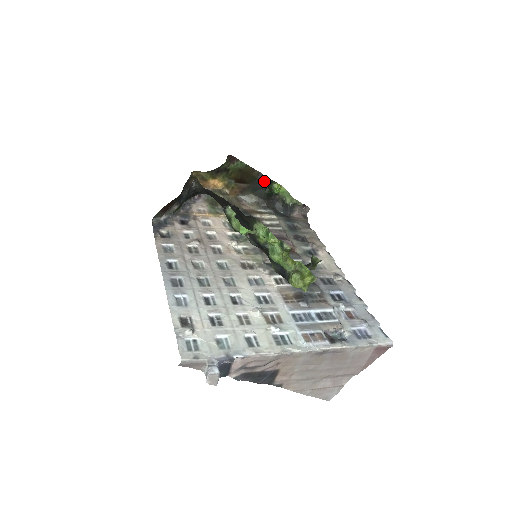
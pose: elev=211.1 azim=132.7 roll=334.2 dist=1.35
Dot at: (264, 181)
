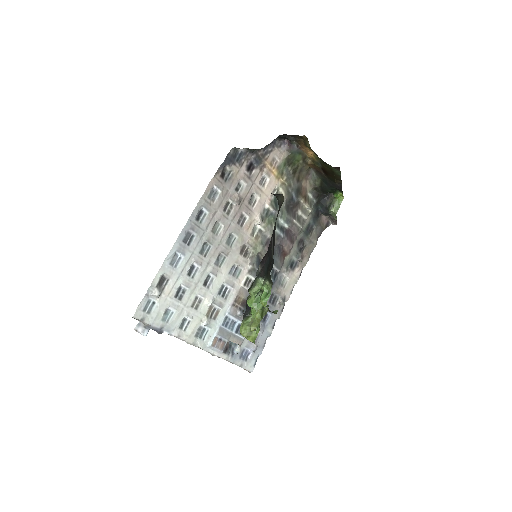
Dot at: (337, 188)
